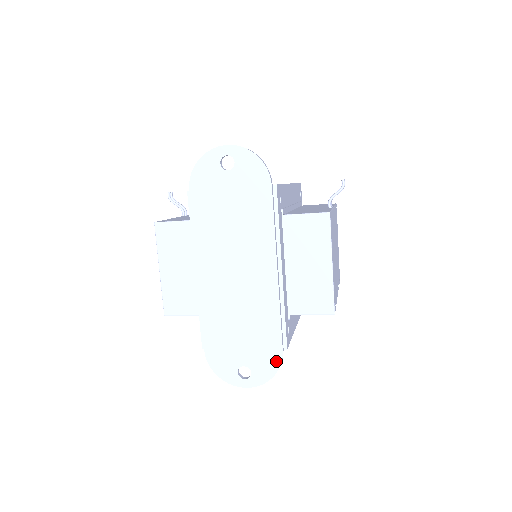
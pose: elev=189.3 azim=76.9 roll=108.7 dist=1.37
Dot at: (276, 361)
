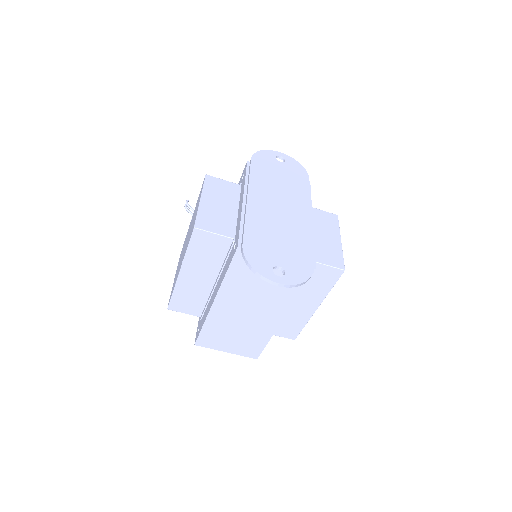
Dot at: (309, 270)
